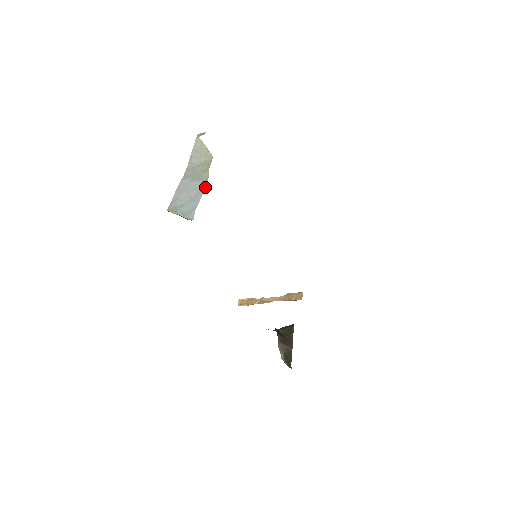
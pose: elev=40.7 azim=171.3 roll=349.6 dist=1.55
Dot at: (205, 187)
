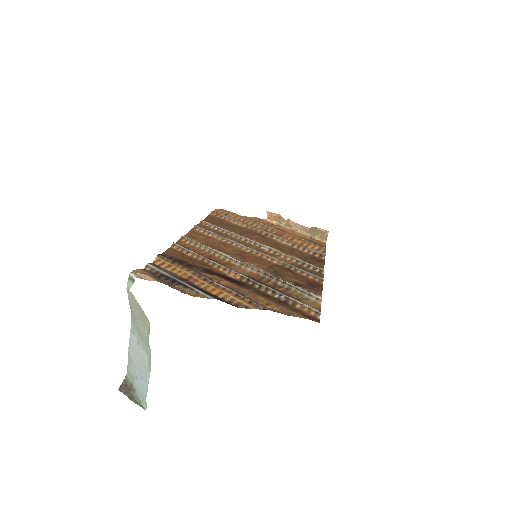
Dot at: (150, 368)
